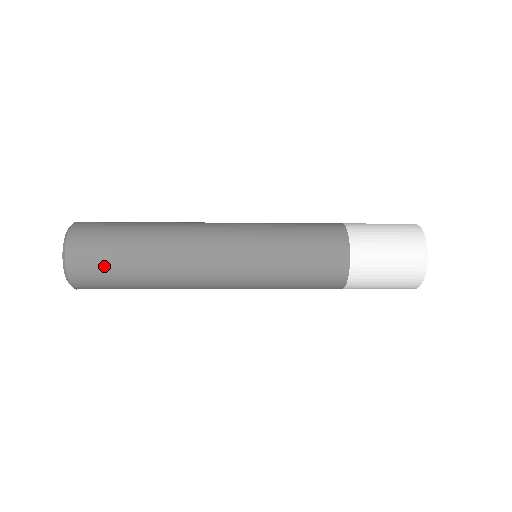
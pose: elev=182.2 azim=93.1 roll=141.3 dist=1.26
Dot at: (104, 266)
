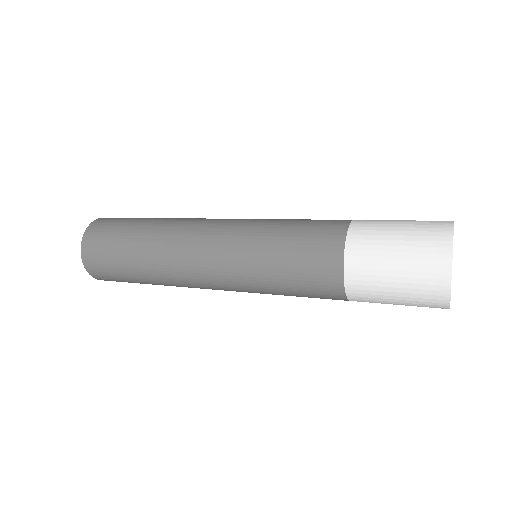
Dot at: (117, 277)
